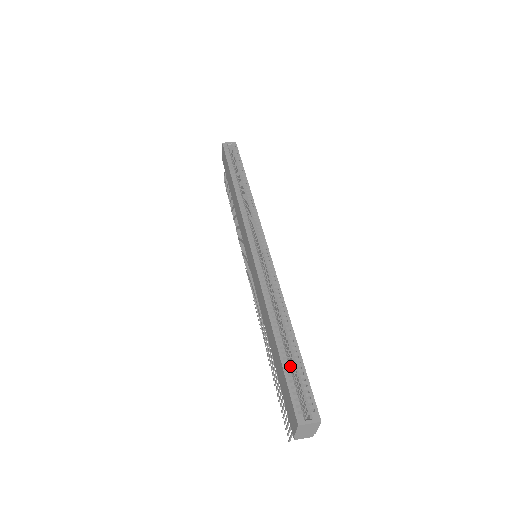
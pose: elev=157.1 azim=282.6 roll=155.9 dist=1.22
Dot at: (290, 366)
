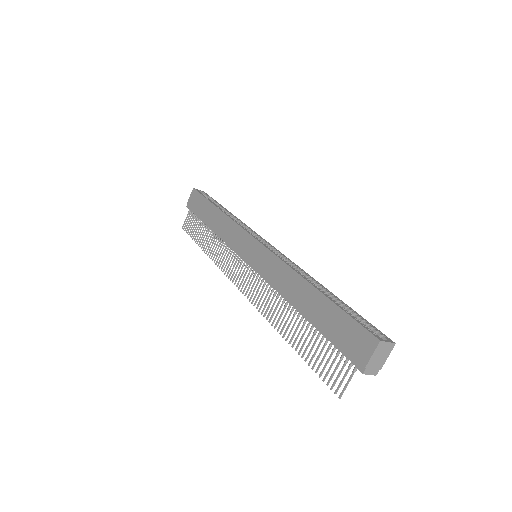
Dot at: (343, 308)
